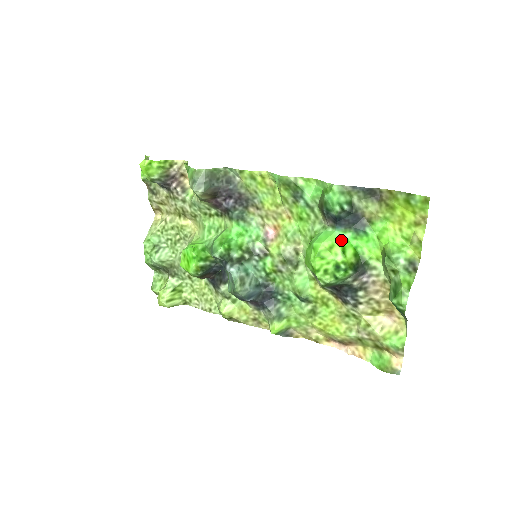
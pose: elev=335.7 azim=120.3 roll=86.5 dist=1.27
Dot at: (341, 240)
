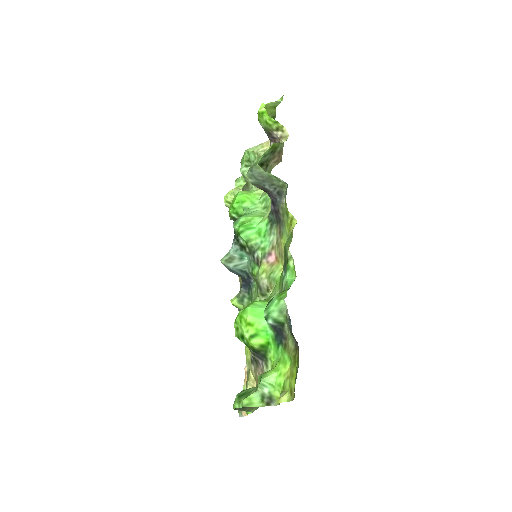
Dot at: (262, 329)
